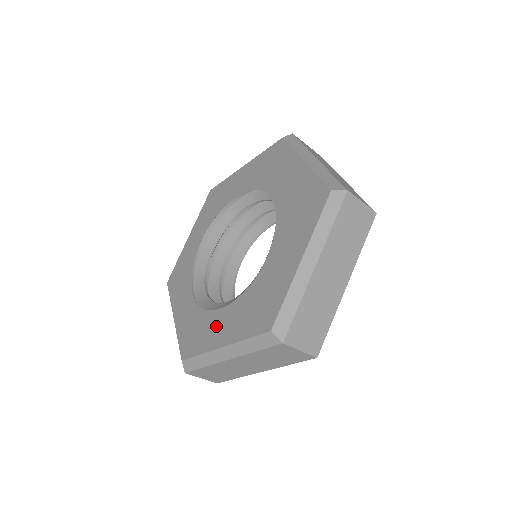
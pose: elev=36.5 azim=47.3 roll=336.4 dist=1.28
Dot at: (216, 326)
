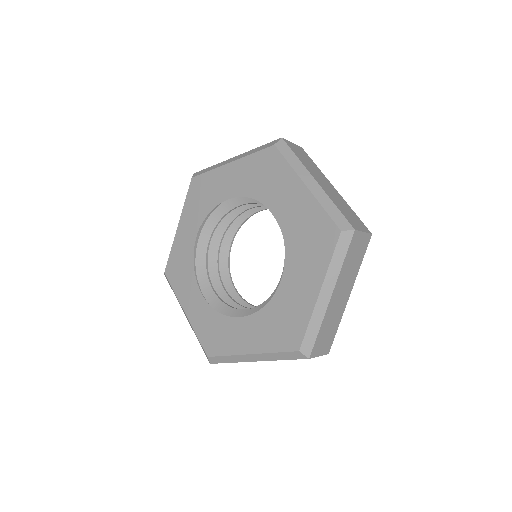
Dot at: (239, 333)
